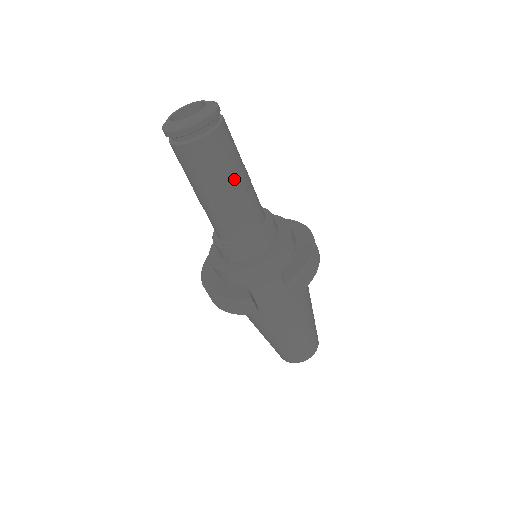
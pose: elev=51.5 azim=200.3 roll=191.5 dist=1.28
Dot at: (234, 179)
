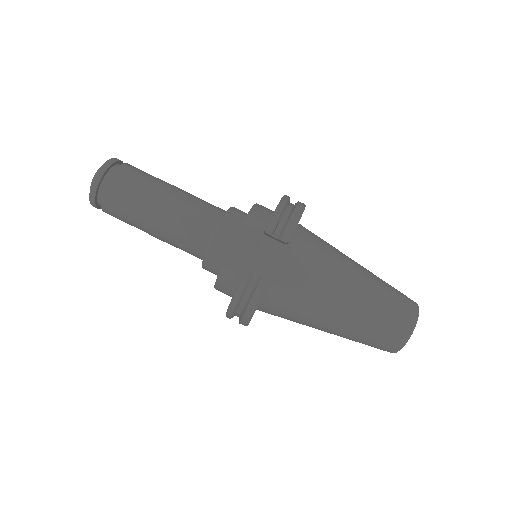
Dot at: (161, 192)
